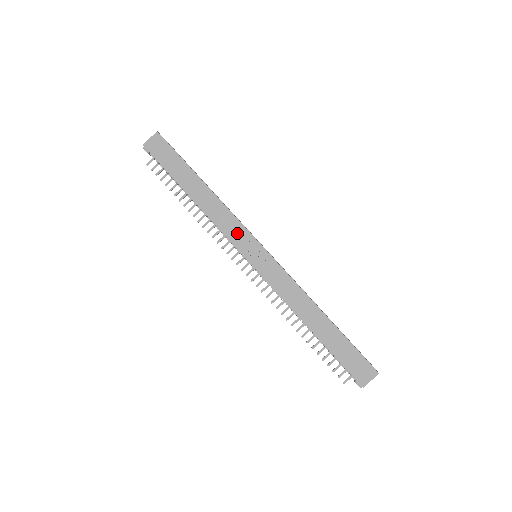
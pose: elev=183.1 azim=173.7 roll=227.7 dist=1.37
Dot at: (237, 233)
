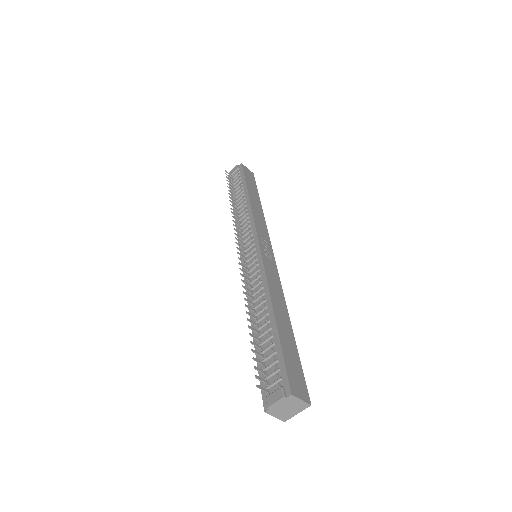
Dot at: (263, 232)
